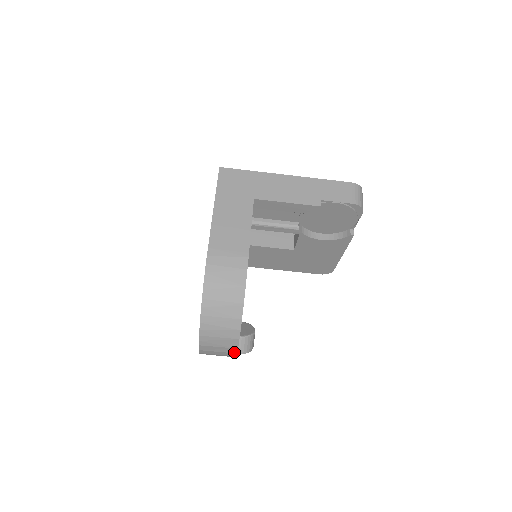
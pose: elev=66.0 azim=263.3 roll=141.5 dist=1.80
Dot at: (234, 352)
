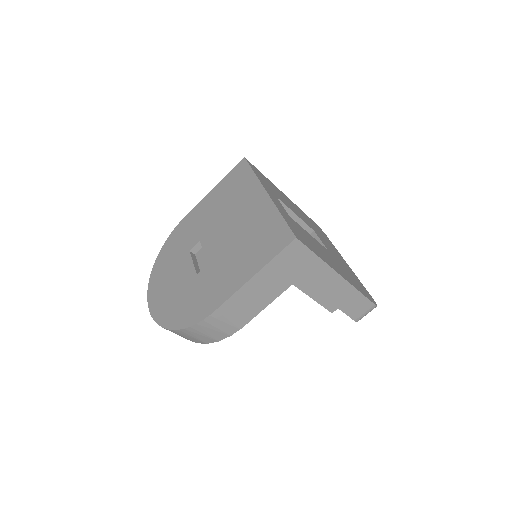
Dot at: occluded
